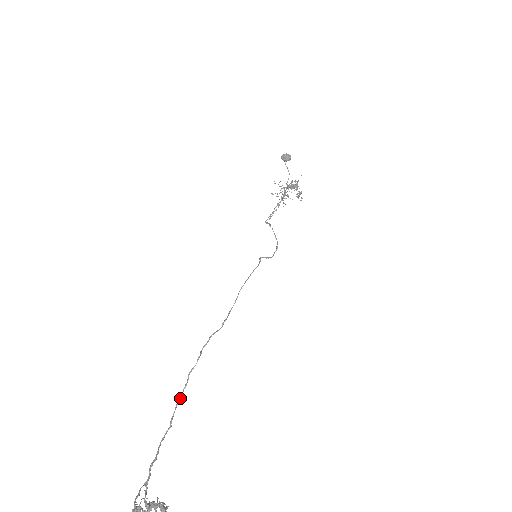
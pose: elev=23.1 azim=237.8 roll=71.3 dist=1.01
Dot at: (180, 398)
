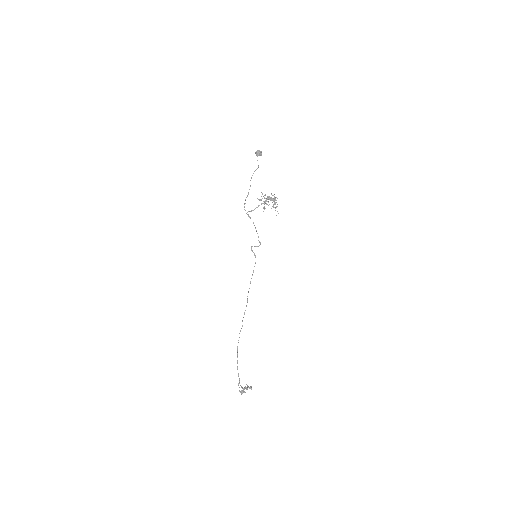
Dot at: occluded
